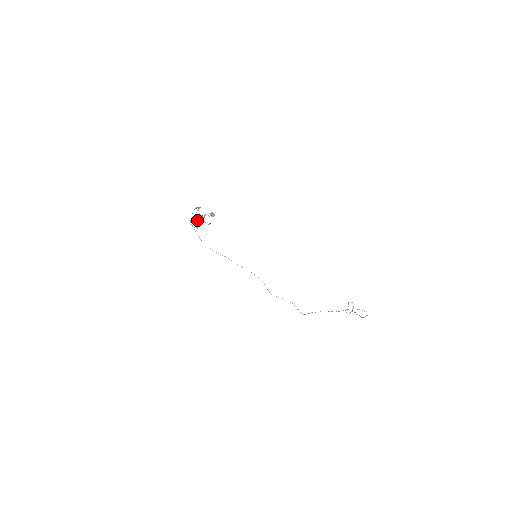
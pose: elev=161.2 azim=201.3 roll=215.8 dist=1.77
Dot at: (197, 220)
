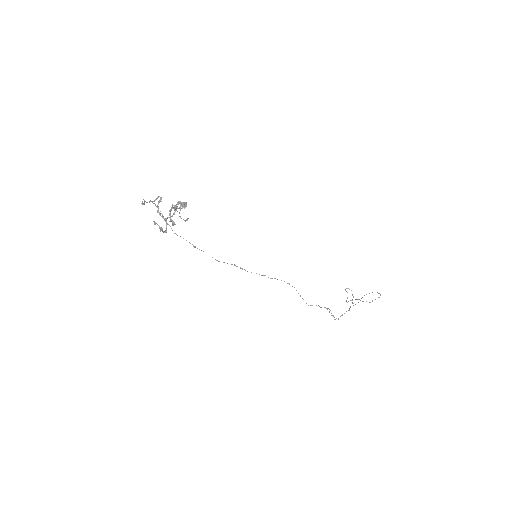
Dot at: occluded
